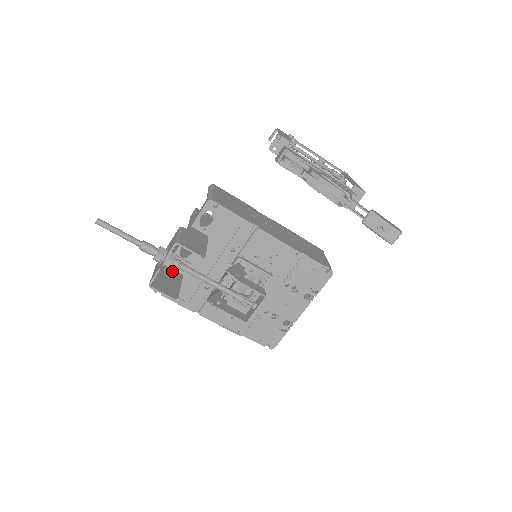
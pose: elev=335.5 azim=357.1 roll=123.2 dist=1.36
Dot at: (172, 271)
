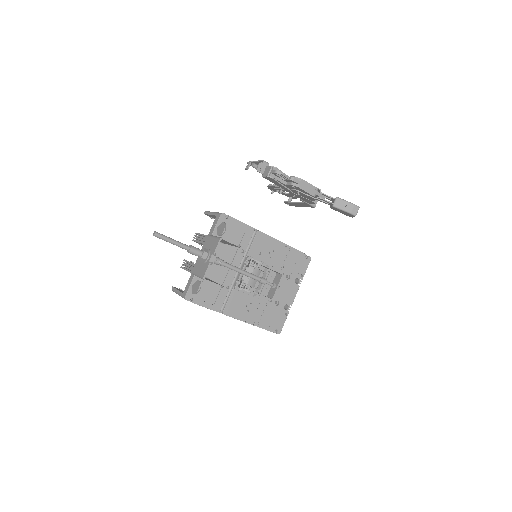
Dot at: occluded
